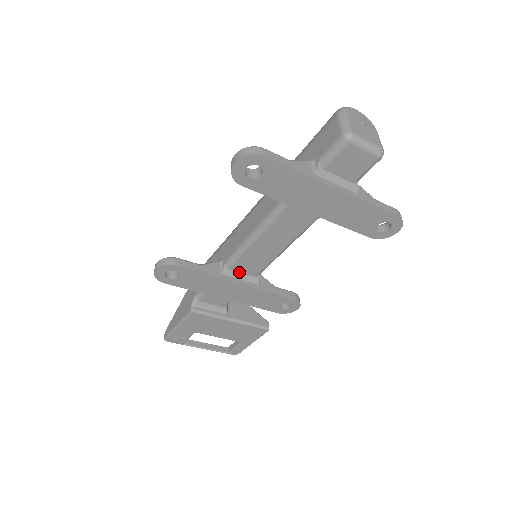
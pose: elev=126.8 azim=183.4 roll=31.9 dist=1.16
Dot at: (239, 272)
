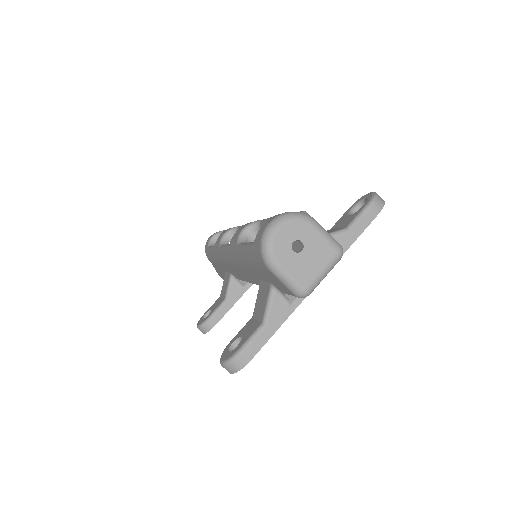
Dot at: occluded
